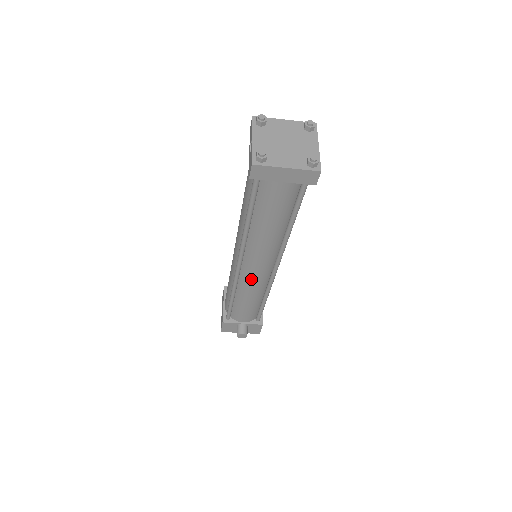
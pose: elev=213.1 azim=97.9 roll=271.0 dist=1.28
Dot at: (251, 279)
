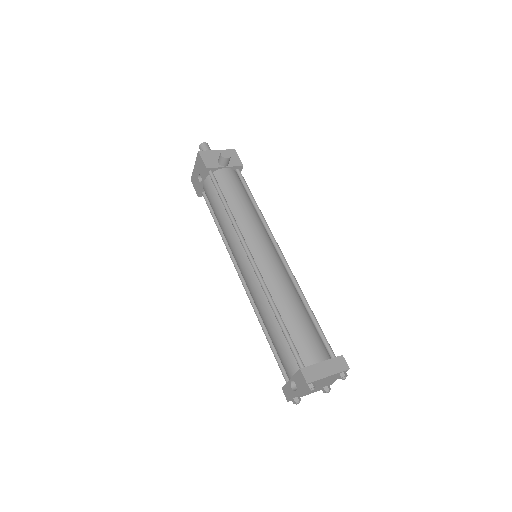
Dot at: occluded
